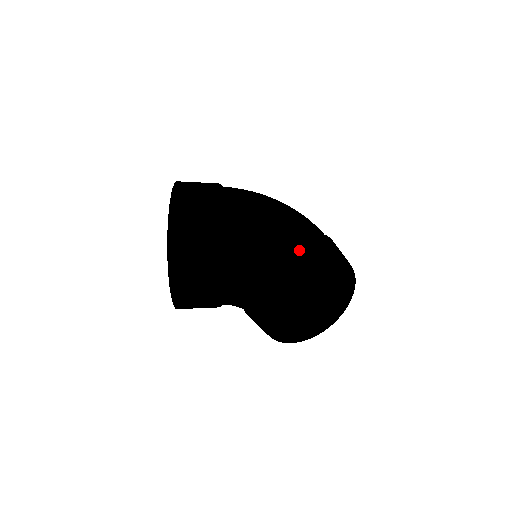
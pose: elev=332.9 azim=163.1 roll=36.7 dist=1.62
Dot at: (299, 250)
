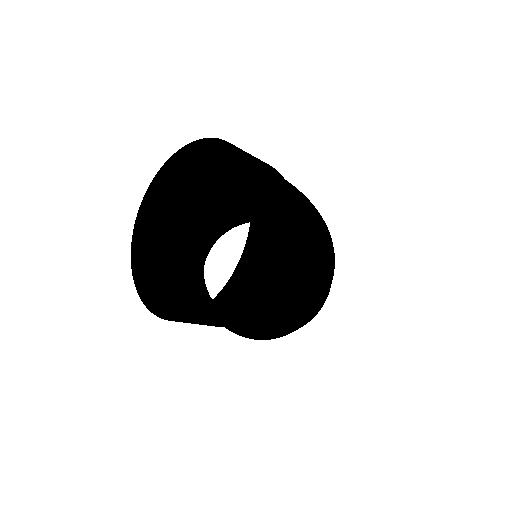
Dot at: (303, 316)
